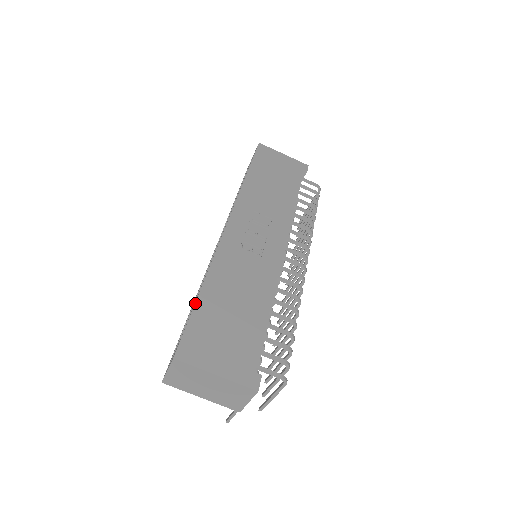
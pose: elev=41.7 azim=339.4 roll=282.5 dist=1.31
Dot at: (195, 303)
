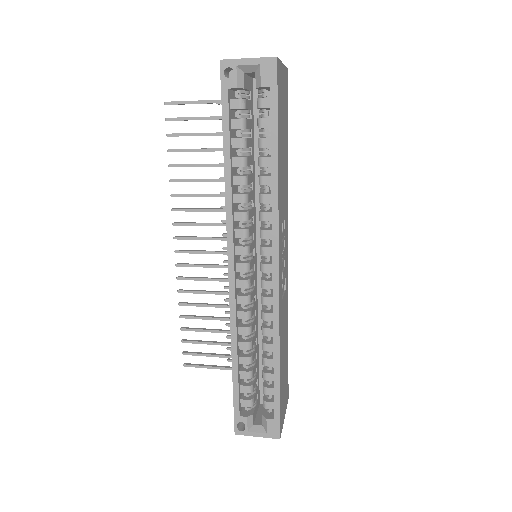
Dot at: (280, 387)
